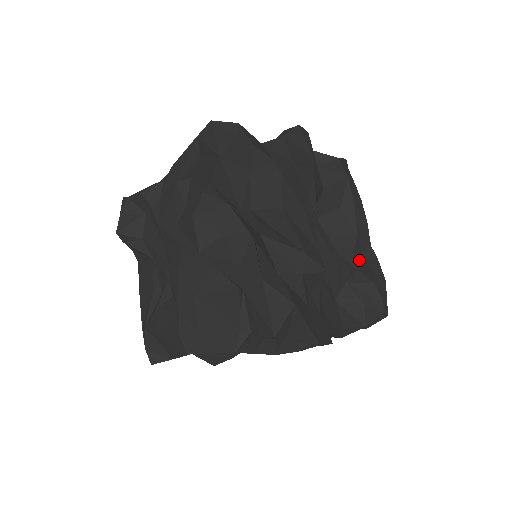
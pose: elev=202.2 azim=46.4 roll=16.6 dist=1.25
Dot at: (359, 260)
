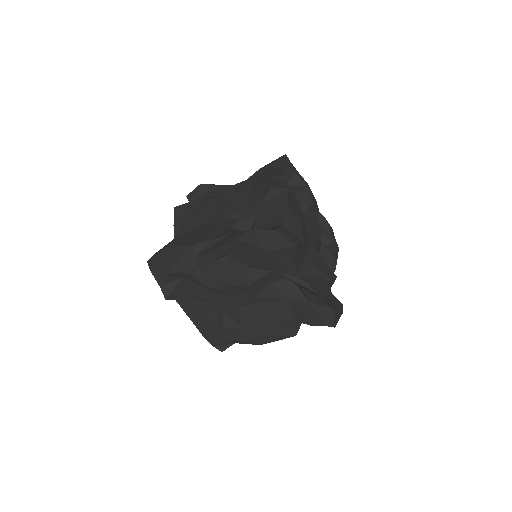
Dot at: (319, 228)
